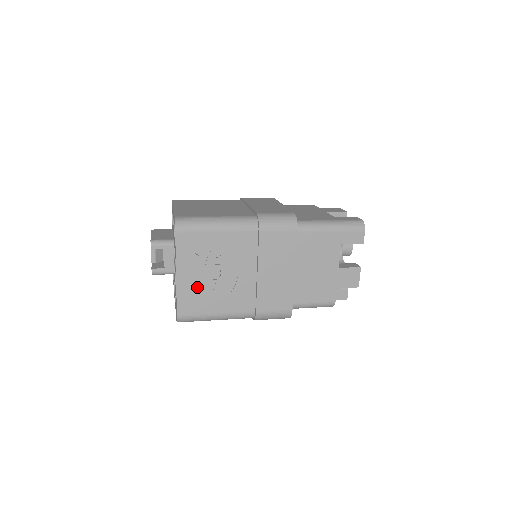
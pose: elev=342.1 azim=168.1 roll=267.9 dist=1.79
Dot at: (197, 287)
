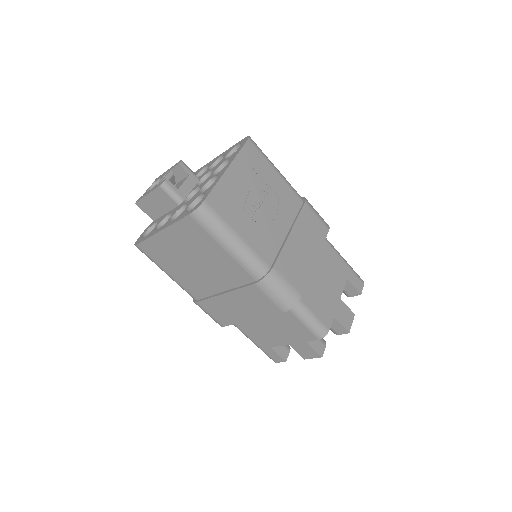
Dot at: (238, 194)
